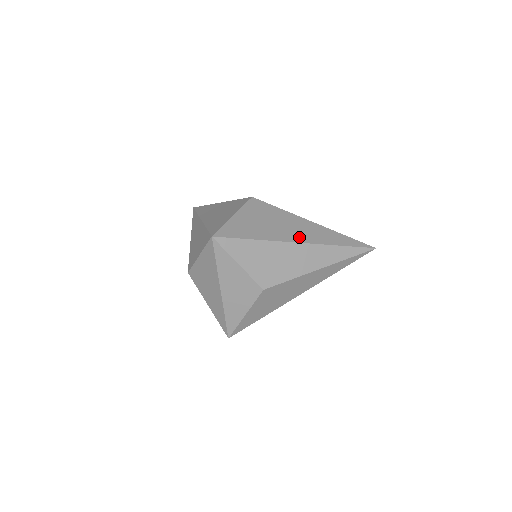
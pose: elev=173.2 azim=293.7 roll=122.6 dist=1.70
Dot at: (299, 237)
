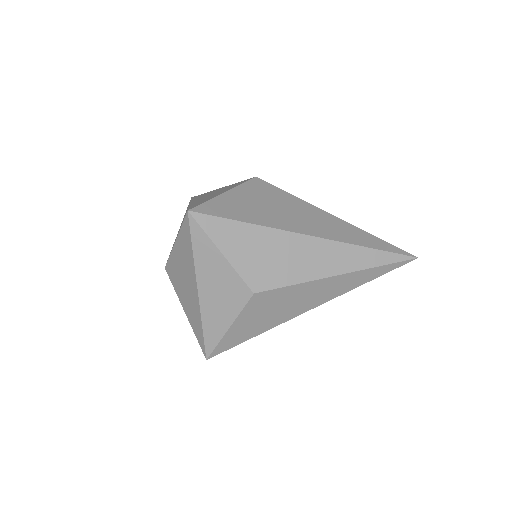
Dot at: (311, 229)
